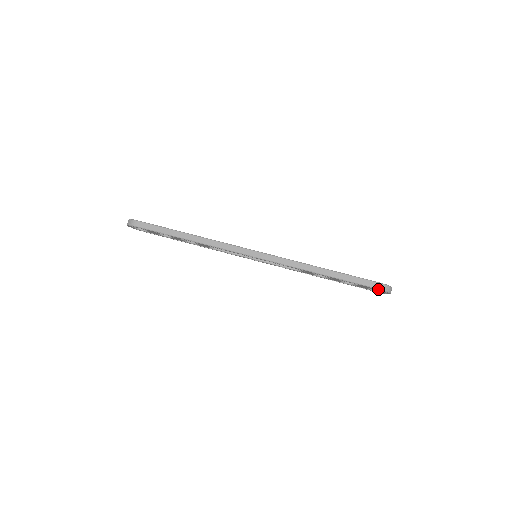
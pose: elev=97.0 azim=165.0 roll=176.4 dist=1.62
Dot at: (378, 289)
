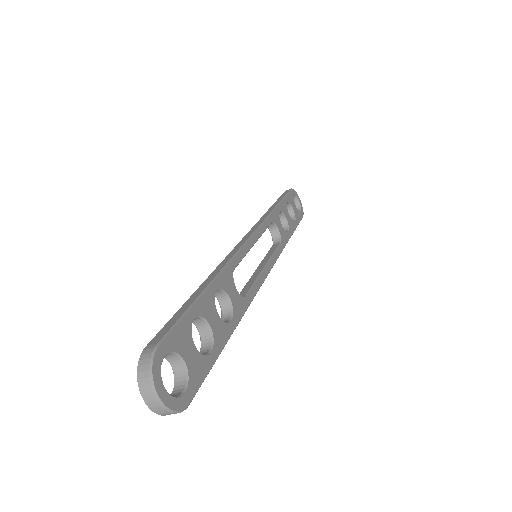
Dot at: occluded
